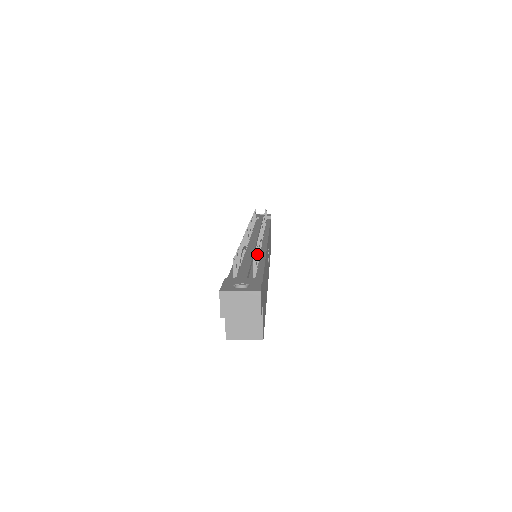
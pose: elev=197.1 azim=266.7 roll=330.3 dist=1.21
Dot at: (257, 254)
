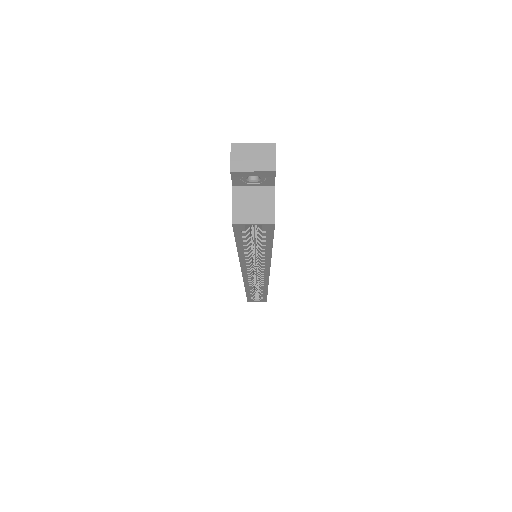
Dot at: occluded
